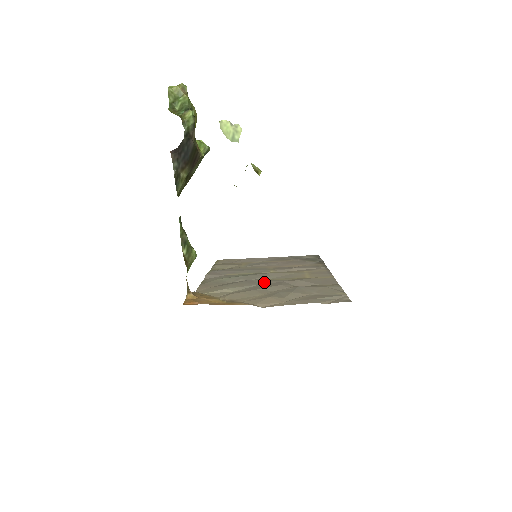
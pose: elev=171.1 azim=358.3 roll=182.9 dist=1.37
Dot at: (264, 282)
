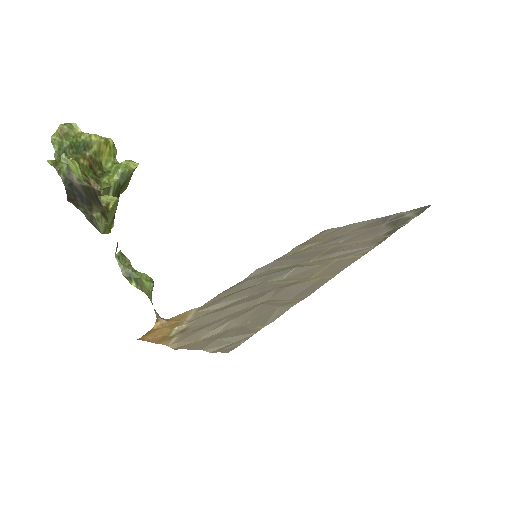
Dot at: (262, 289)
